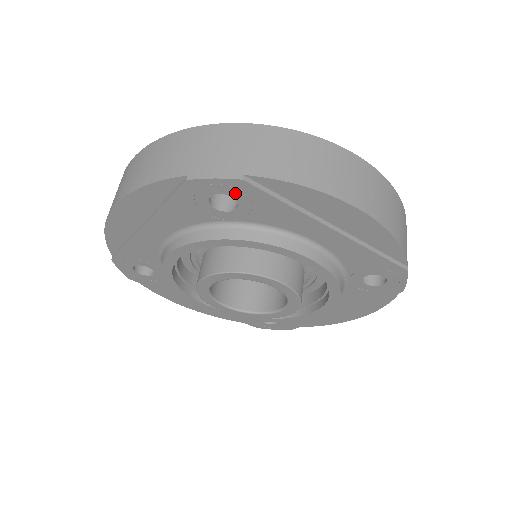
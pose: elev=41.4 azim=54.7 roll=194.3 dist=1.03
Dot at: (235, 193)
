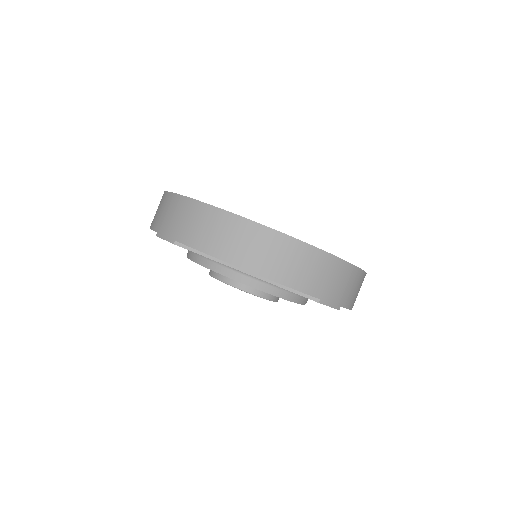
Dot at: occluded
